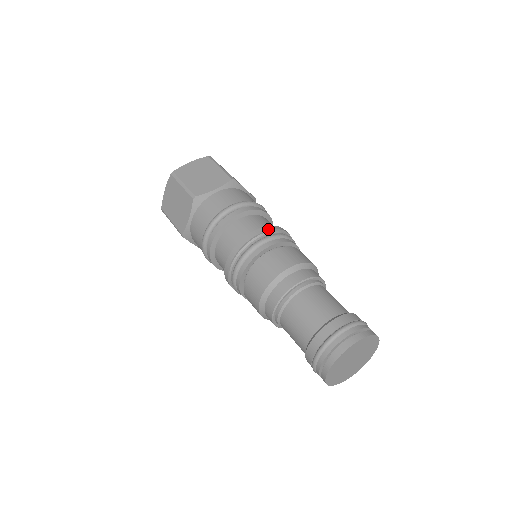
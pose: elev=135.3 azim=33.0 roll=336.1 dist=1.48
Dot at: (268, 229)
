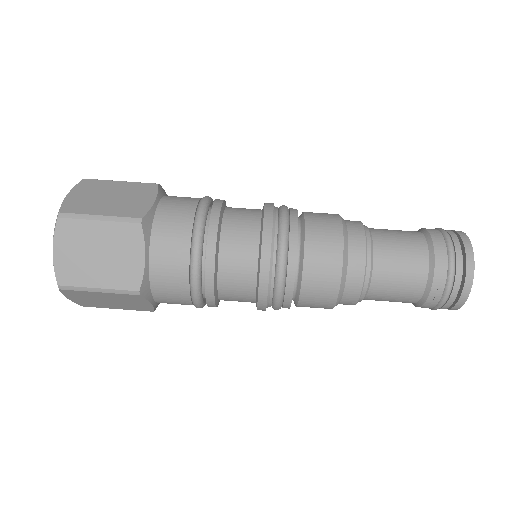
Dot at: (271, 204)
